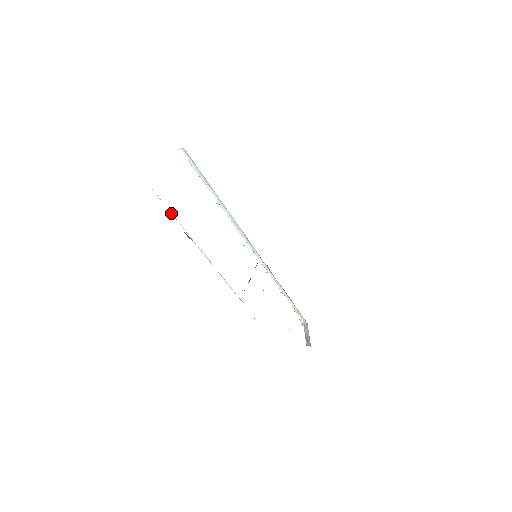
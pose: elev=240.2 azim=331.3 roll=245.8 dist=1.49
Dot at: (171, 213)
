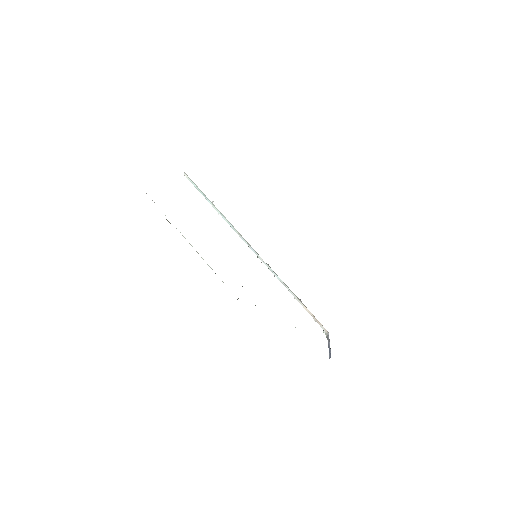
Dot at: occluded
